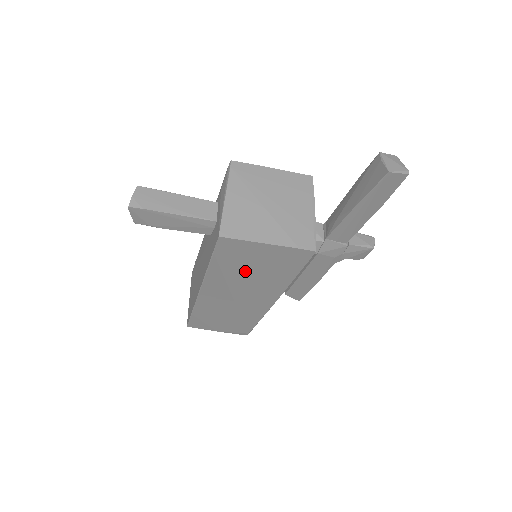
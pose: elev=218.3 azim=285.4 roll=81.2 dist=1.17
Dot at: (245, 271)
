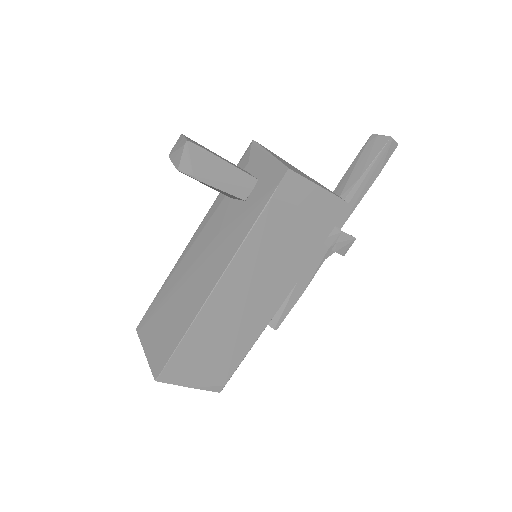
Dot at: (283, 236)
